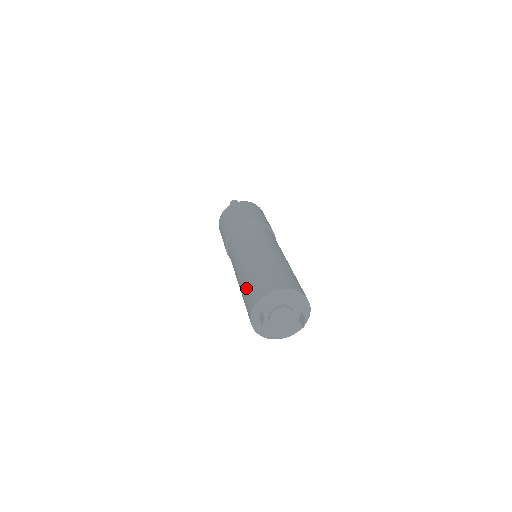
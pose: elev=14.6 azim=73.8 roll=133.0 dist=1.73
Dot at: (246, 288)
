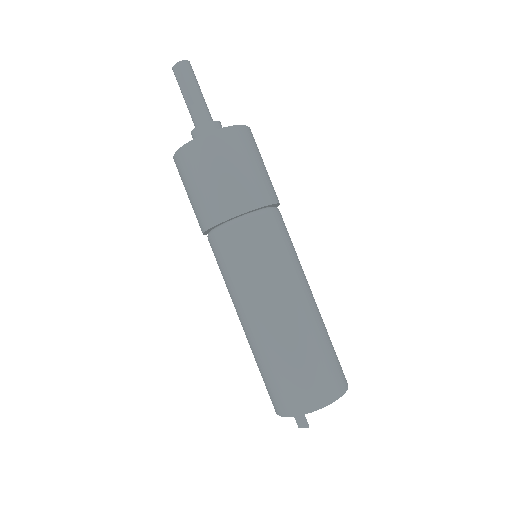
Dot at: (280, 372)
